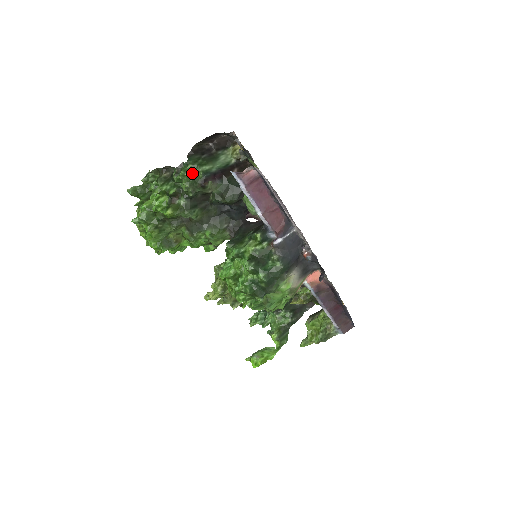
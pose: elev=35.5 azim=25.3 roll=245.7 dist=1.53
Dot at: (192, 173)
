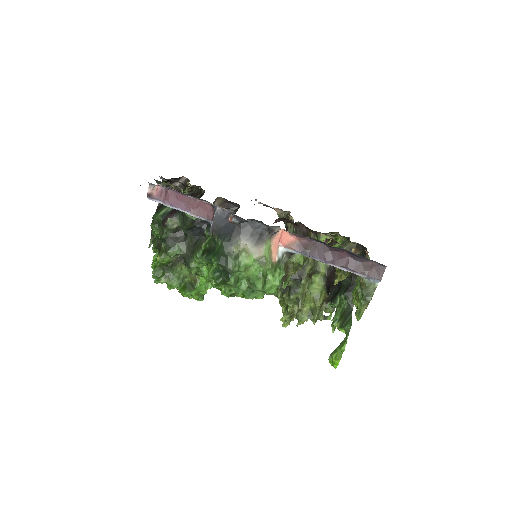
Dot at: (156, 222)
